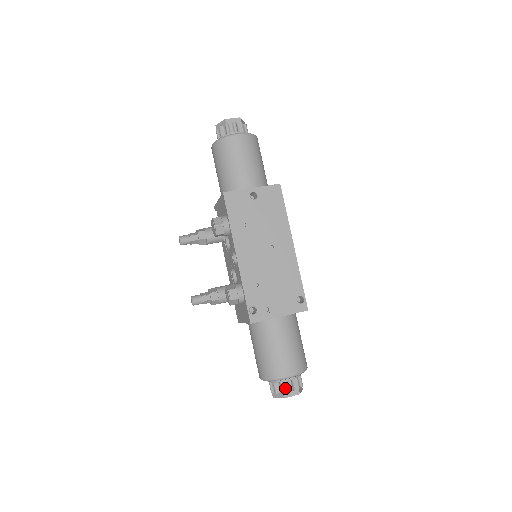
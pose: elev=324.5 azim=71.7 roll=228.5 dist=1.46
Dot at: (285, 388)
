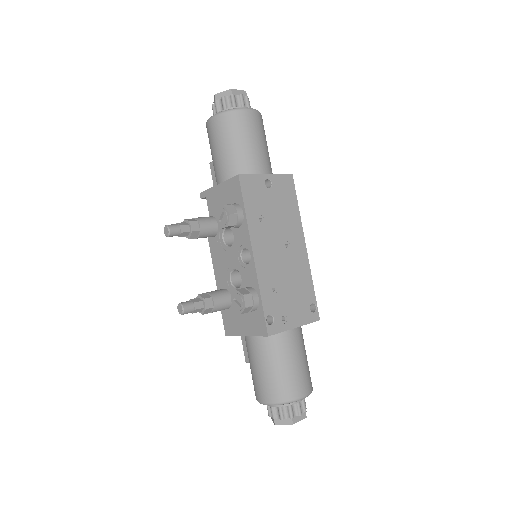
Dot at: (293, 412)
